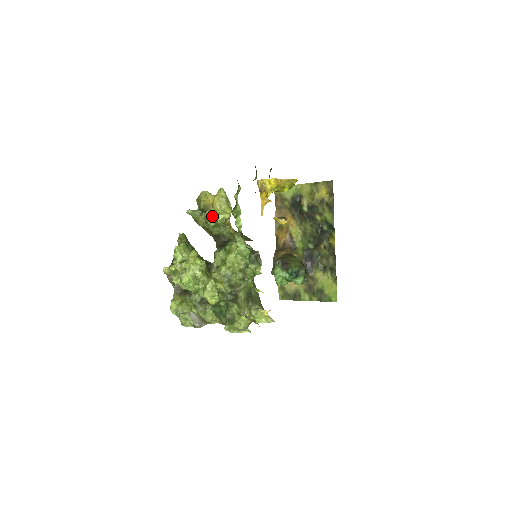
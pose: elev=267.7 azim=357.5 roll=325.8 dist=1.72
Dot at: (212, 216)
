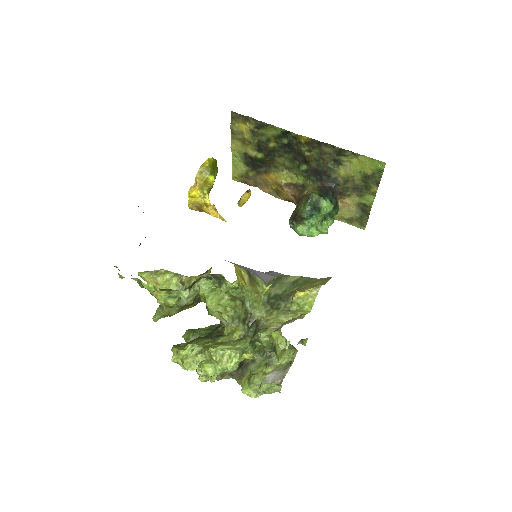
Dot at: (164, 299)
